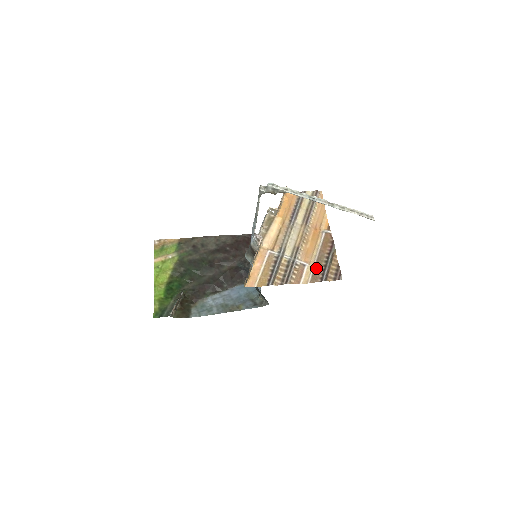
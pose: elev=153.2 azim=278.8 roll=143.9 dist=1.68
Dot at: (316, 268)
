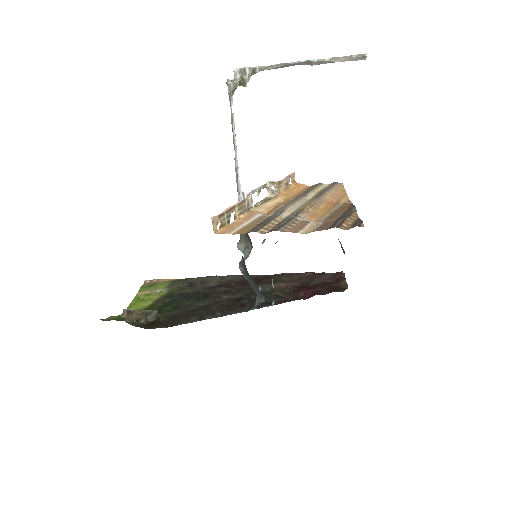
Dot at: (325, 222)
